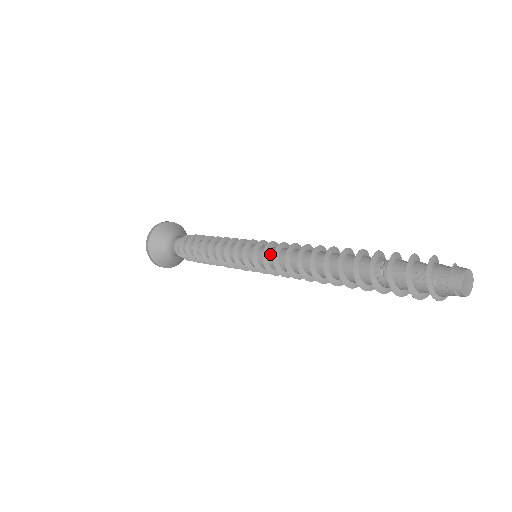
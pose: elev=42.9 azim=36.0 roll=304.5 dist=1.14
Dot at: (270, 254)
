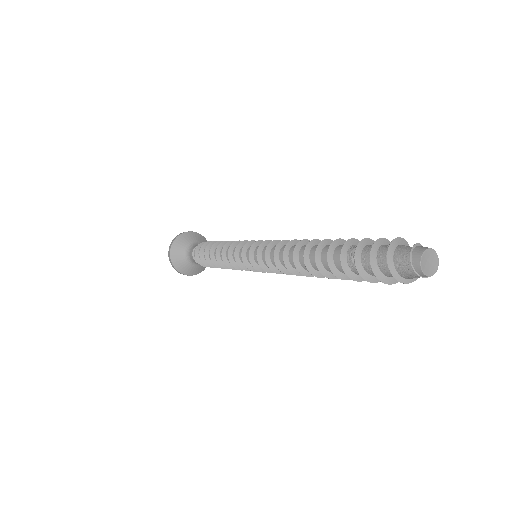
Dot at: (264, 252)
